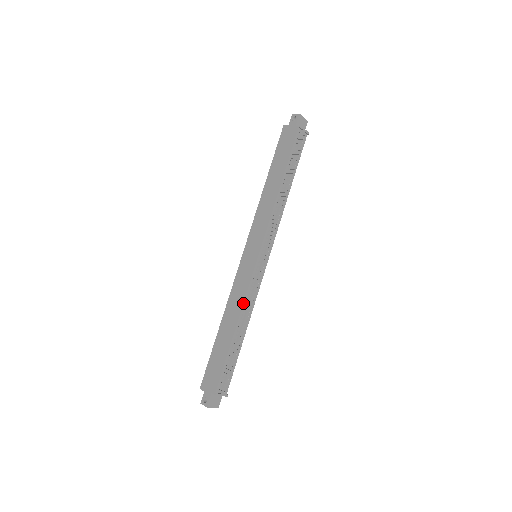
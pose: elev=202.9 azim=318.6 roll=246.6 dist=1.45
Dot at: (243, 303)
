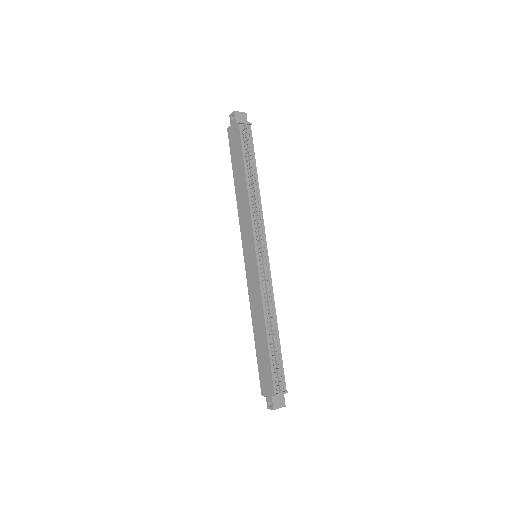
Dot at: (262, 304)
